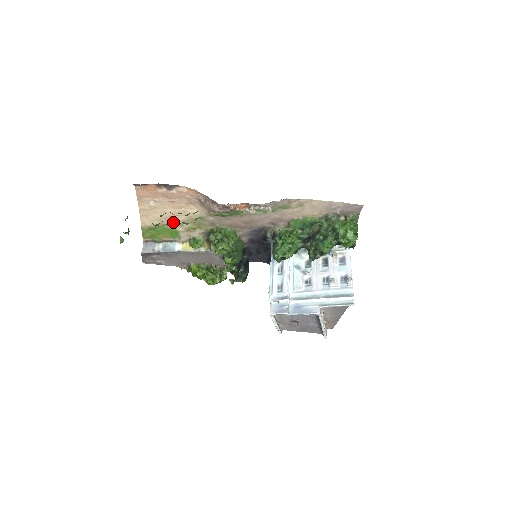
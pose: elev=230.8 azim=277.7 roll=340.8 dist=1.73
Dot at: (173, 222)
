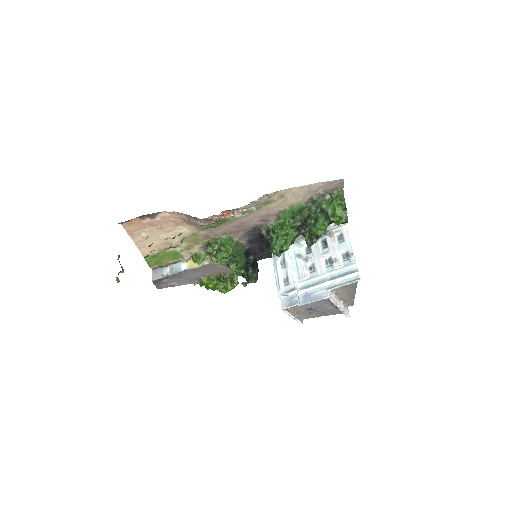
Dot at: (170, 245)
